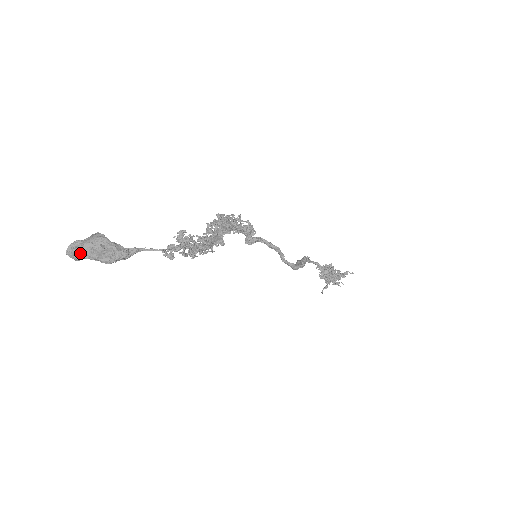
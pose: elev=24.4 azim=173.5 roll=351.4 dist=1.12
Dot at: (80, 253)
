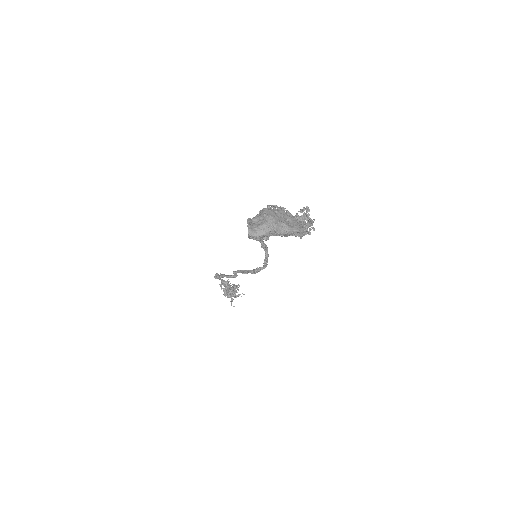
Dot at: (273, 228)
